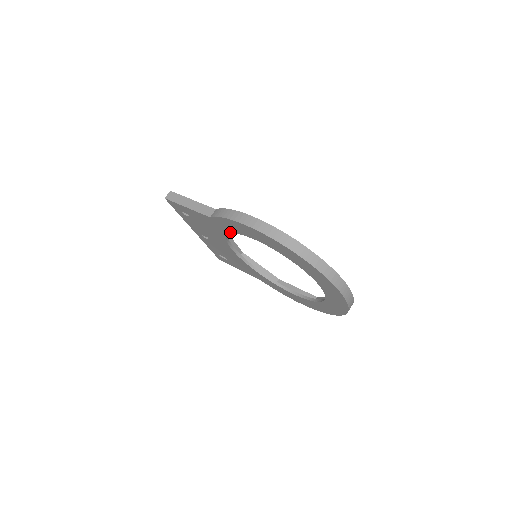
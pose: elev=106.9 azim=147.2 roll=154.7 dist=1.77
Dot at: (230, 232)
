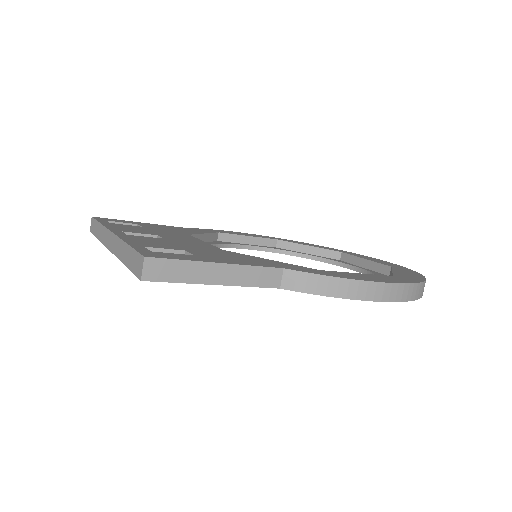
Dot at: occluded
